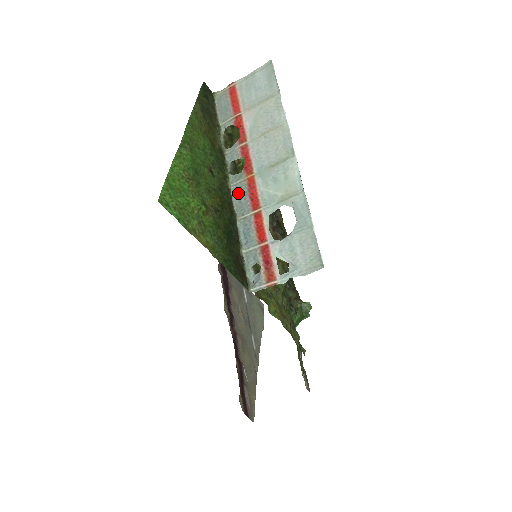
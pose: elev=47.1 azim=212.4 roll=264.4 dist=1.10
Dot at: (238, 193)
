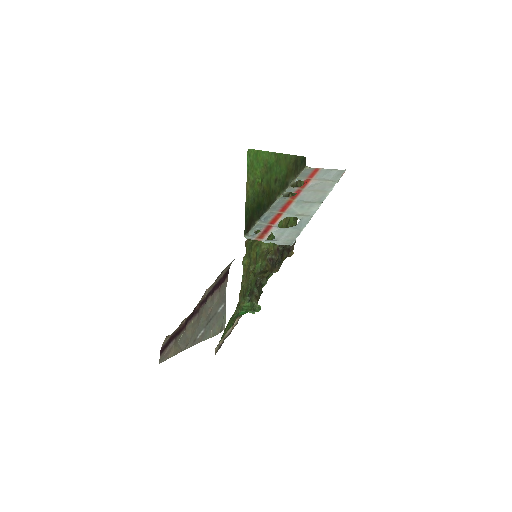
Dot at: (279, 203)
